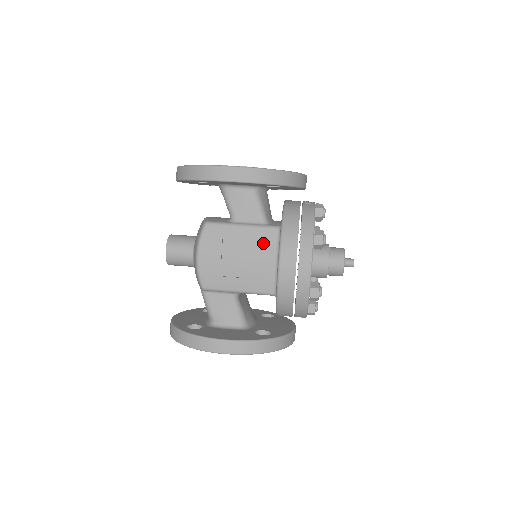
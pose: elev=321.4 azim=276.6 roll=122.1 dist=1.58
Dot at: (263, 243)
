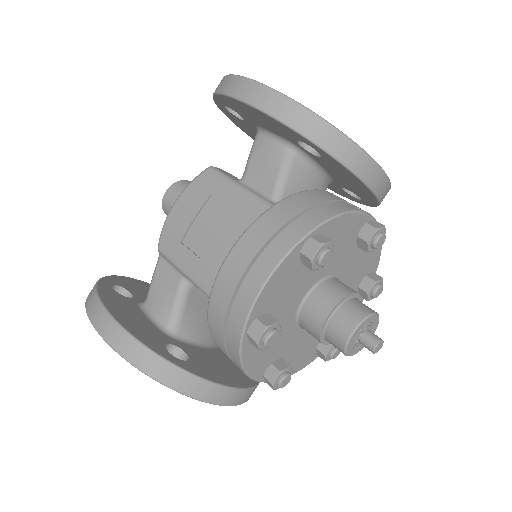
Dot at: (249, 223)
